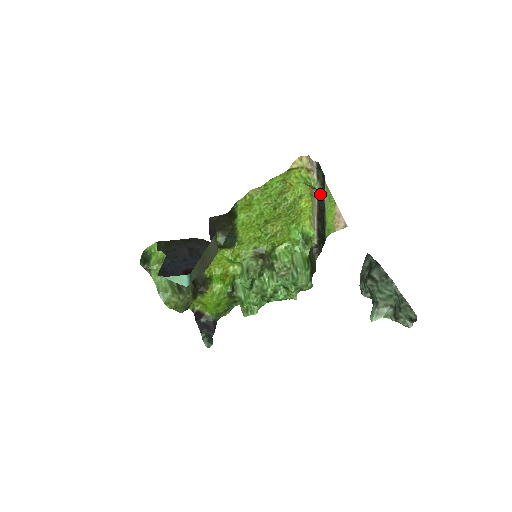
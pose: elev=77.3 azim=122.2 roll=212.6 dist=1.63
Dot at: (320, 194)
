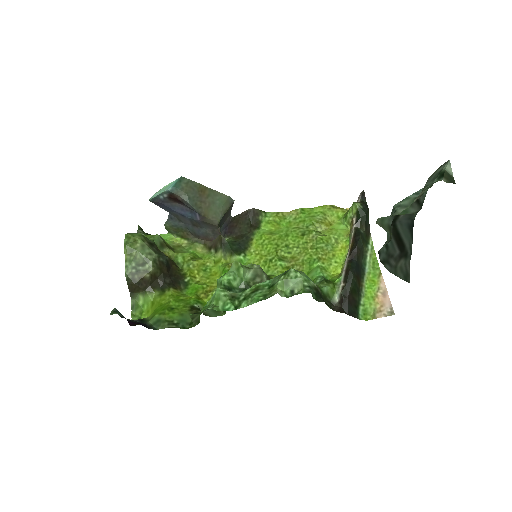
Dot at: (359, 228)
